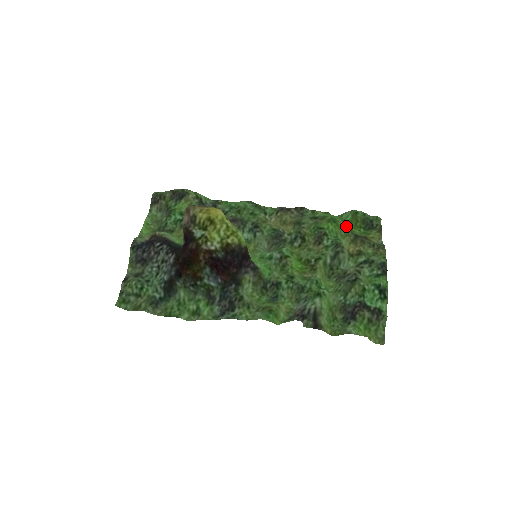
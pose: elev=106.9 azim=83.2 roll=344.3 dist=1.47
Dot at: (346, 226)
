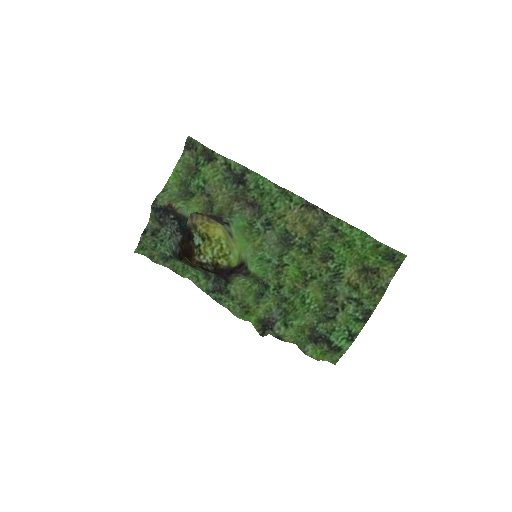
Dot at: (362, 252)
